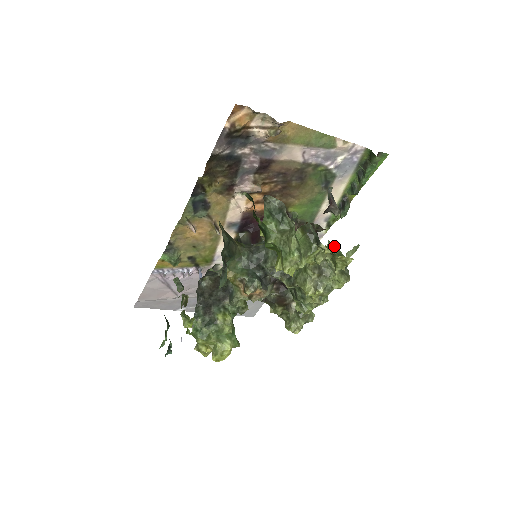
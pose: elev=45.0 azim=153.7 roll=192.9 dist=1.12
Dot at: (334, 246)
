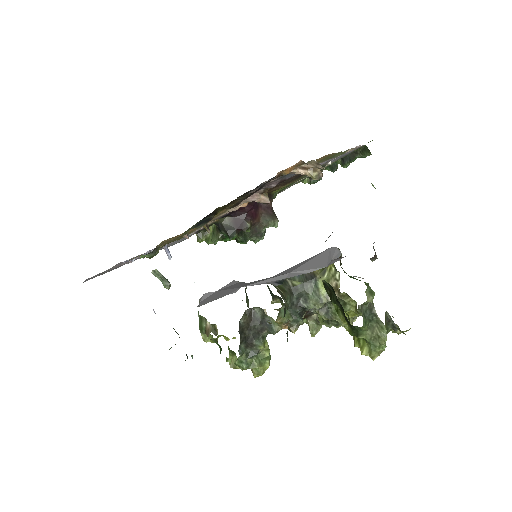
Dot at: (368, 286)
